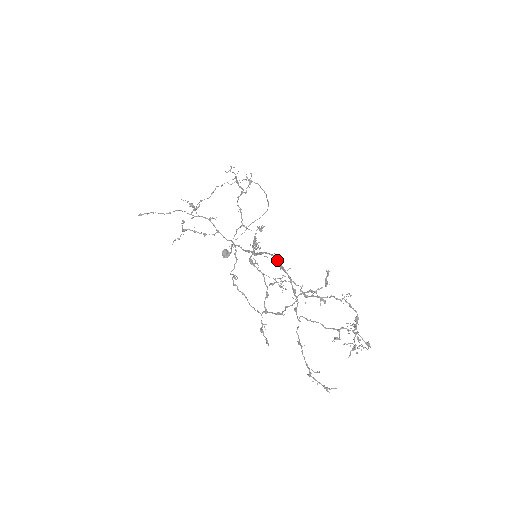
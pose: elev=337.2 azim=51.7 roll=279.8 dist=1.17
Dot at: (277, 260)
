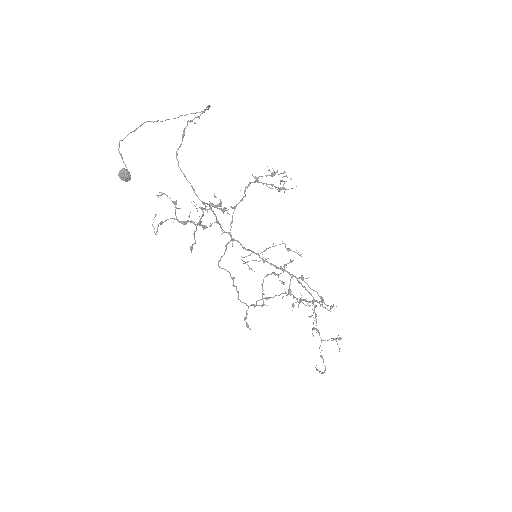
Dot at: occluded
